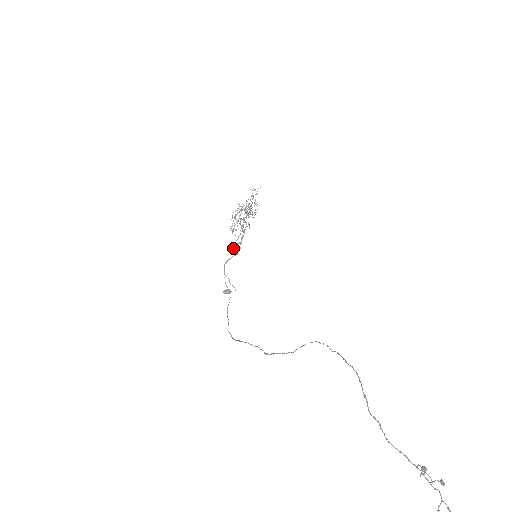
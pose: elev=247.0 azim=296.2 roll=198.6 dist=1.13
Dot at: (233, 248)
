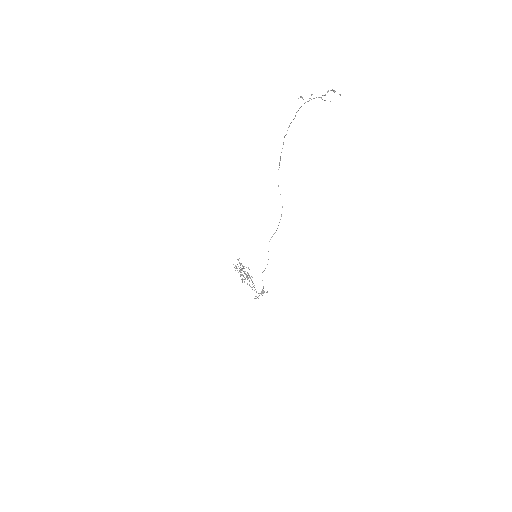
Dot at: occluded
